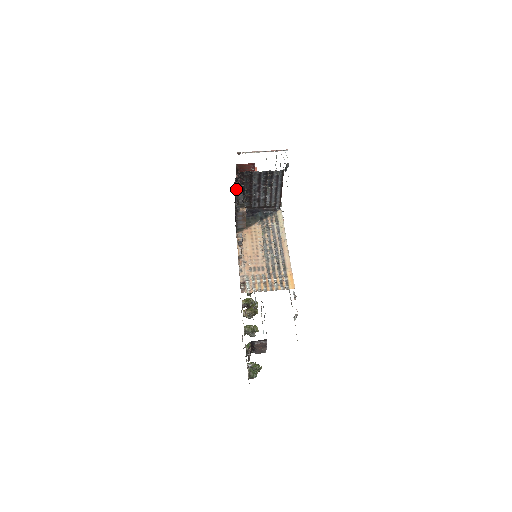
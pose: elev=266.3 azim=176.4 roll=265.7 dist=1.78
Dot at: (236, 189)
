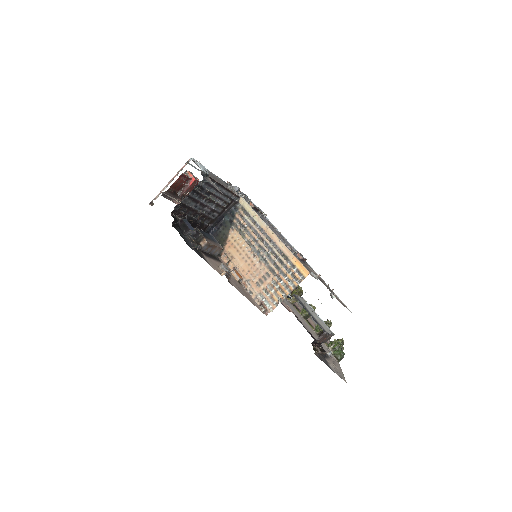
Dot at: (182, 230)
